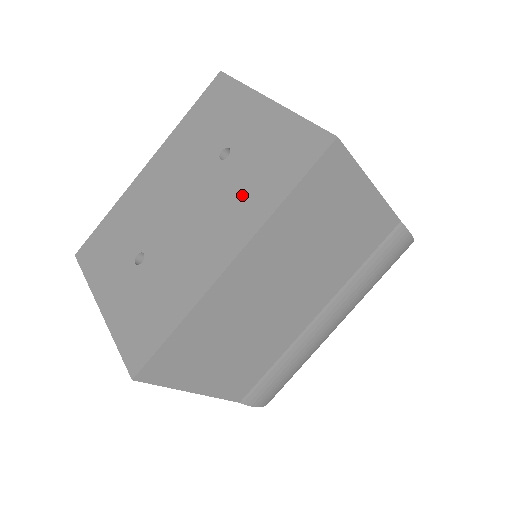
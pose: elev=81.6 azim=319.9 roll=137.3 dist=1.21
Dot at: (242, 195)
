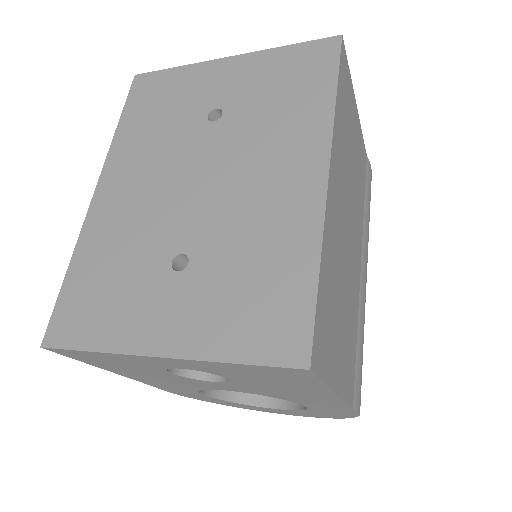
Dot at: (278, 124)
